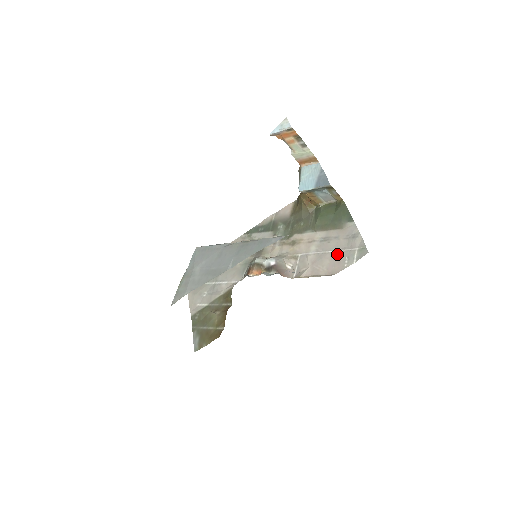
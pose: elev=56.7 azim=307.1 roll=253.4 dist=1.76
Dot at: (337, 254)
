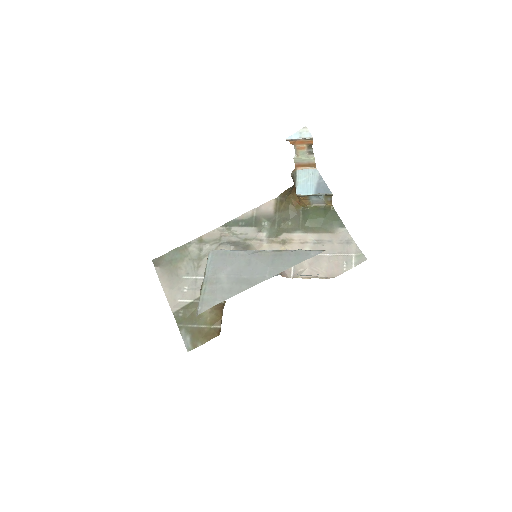
Dot at: (334, 258)
